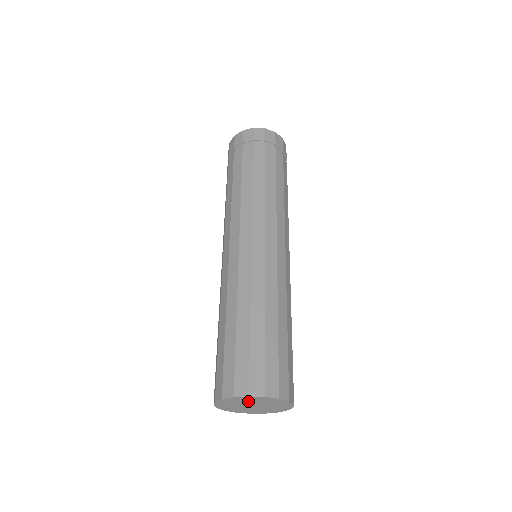
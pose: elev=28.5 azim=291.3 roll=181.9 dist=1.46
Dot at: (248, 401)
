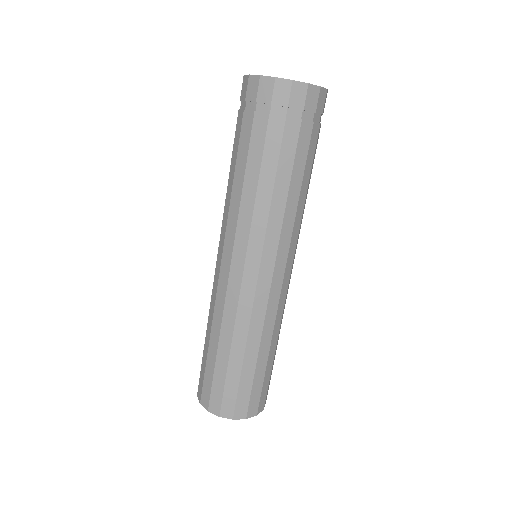
Dot at: occluded
